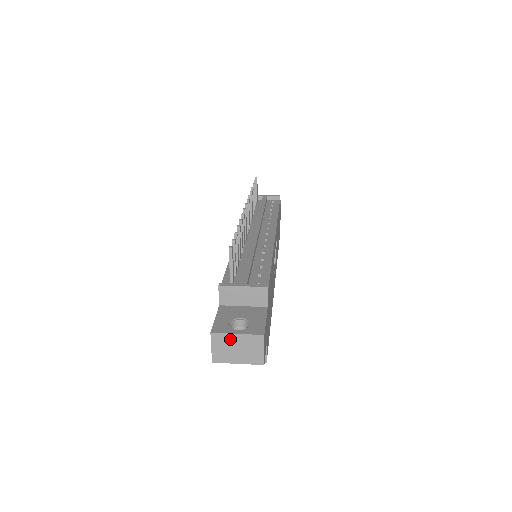
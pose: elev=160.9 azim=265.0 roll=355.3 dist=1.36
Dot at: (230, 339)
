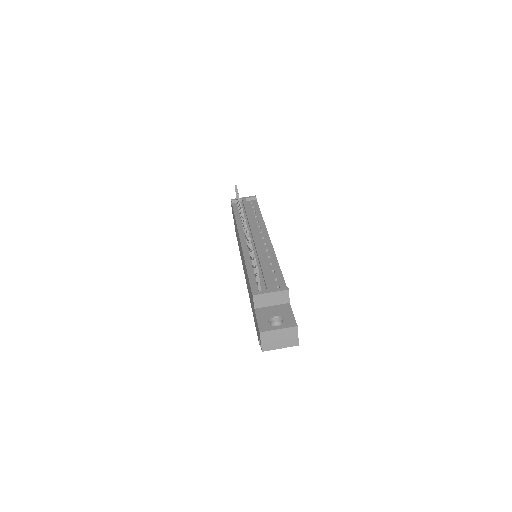
Dot at: (274, 334)
